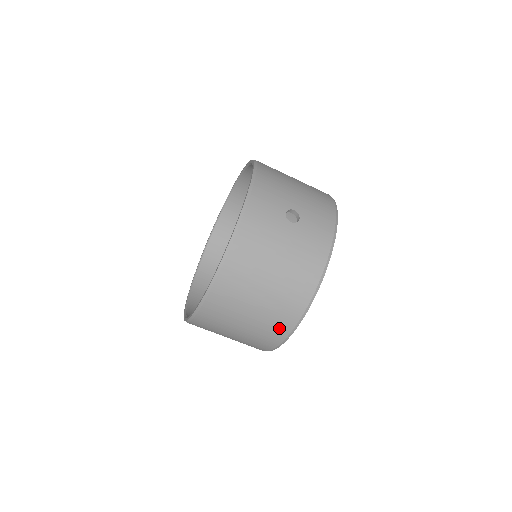
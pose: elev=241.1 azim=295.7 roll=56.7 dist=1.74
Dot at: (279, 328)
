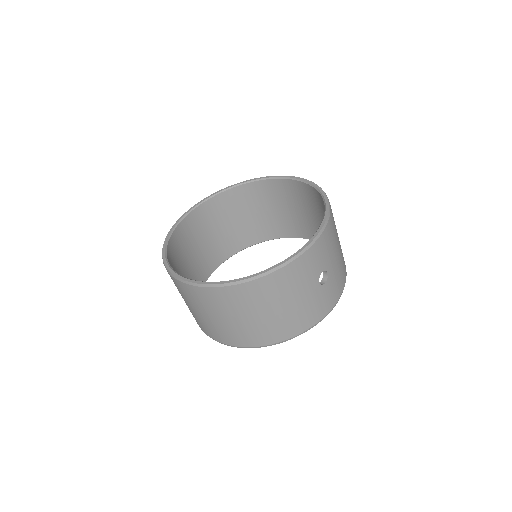
Dot at: (239, 339)
